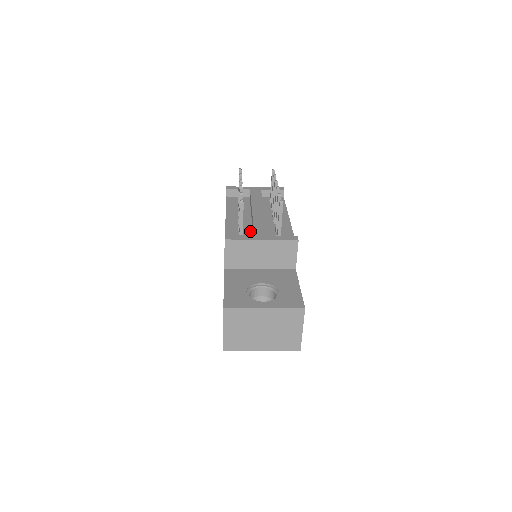
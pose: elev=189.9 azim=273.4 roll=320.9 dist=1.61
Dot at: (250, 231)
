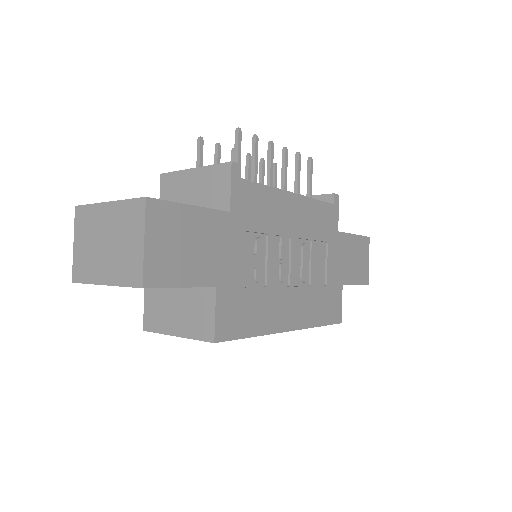
Dot at: occluded
